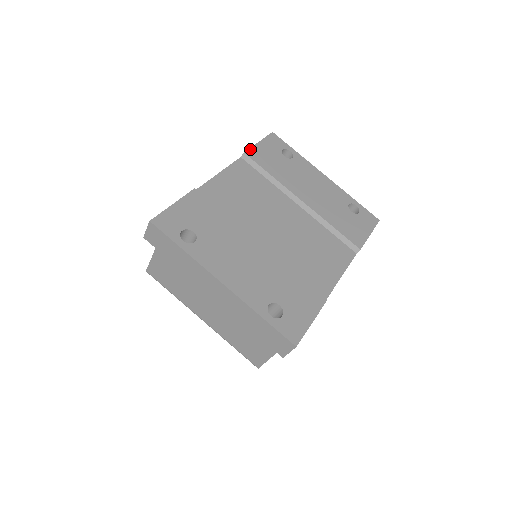
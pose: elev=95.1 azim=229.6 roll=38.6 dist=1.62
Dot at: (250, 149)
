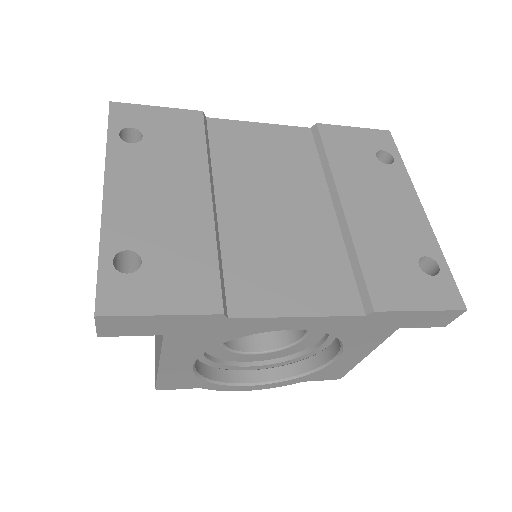
Dot at: (330, 125)
